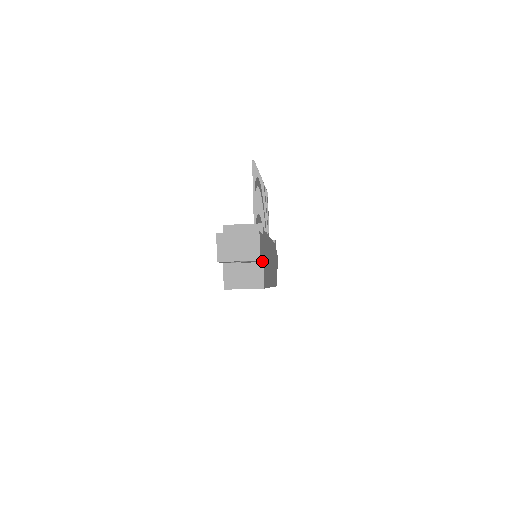
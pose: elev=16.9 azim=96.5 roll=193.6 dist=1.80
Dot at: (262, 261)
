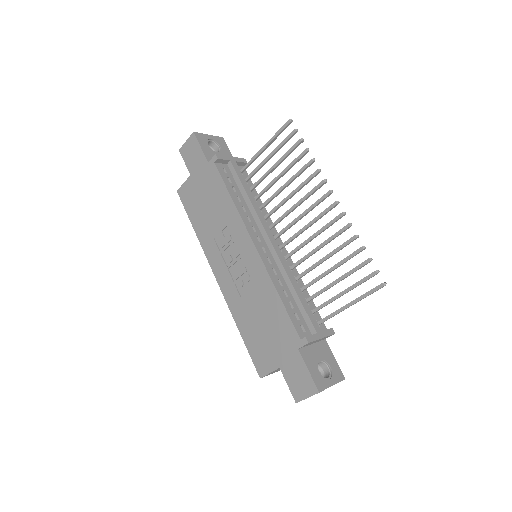
Dot at: occluded
